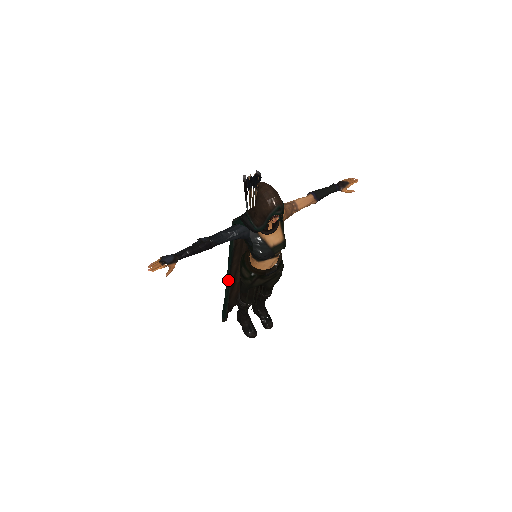
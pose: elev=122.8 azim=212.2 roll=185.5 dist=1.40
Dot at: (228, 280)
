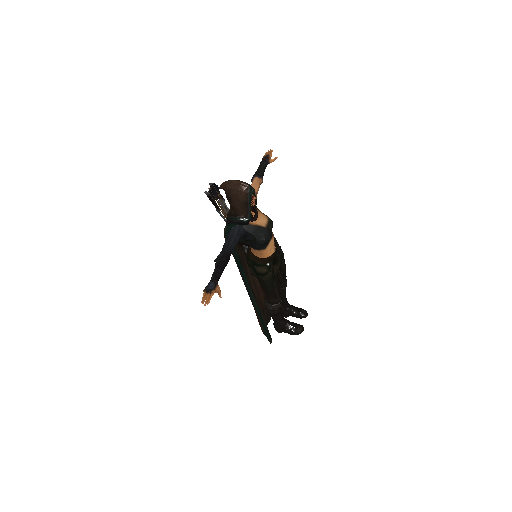
Dot at: (252, 294)
